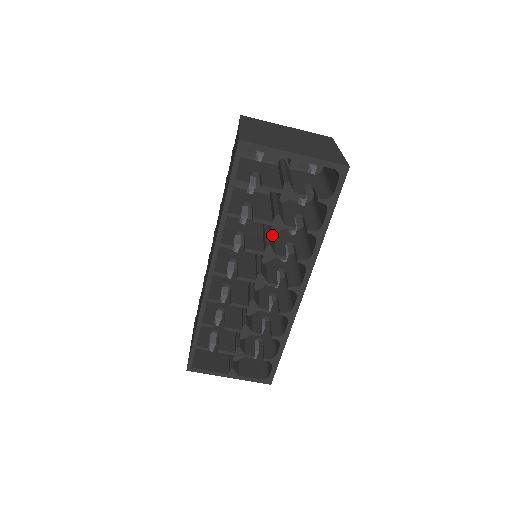
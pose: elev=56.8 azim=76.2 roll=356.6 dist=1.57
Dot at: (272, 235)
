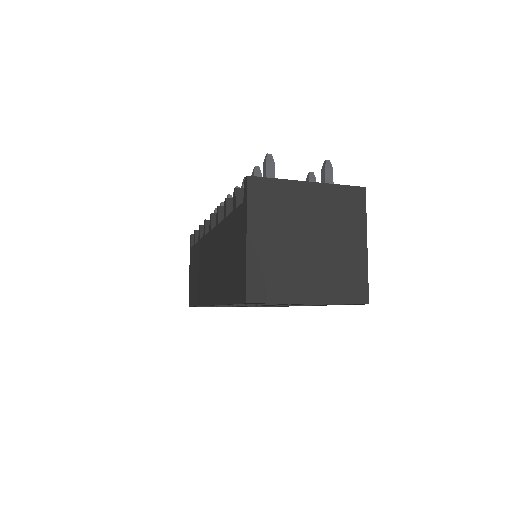
Dot at: occluded
